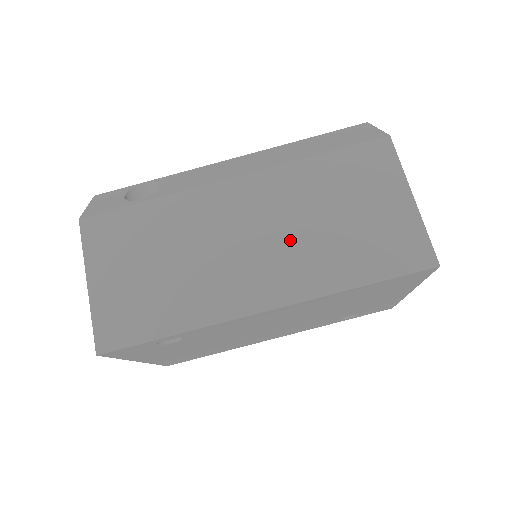
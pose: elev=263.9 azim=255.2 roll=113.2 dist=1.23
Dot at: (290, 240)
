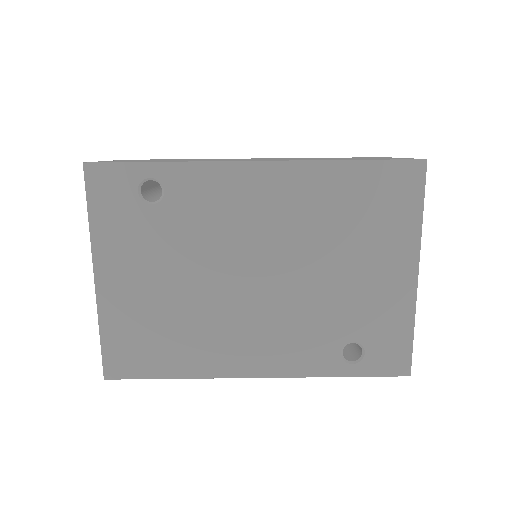
Dot at: occluded
